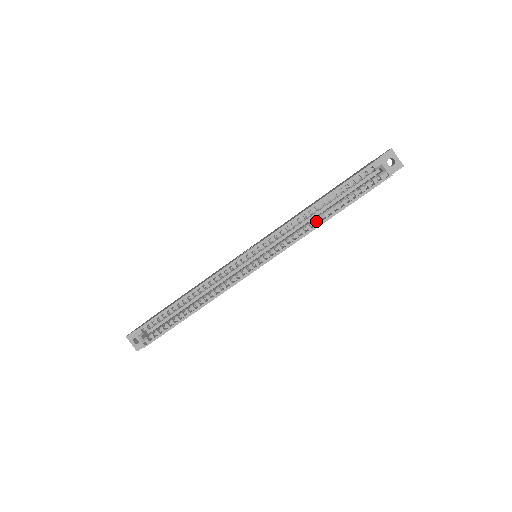
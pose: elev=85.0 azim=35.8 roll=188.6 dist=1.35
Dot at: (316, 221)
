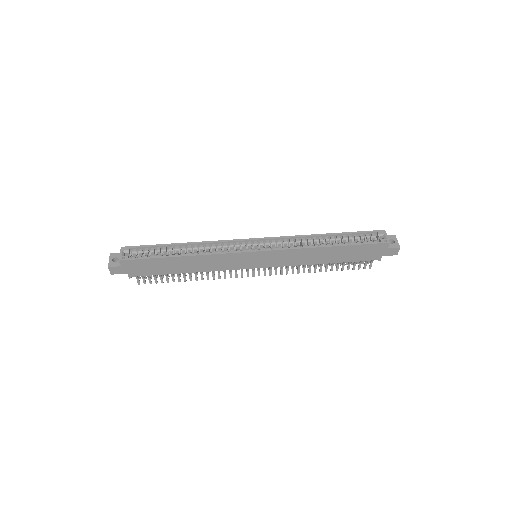
Dot at: (318, 246)
